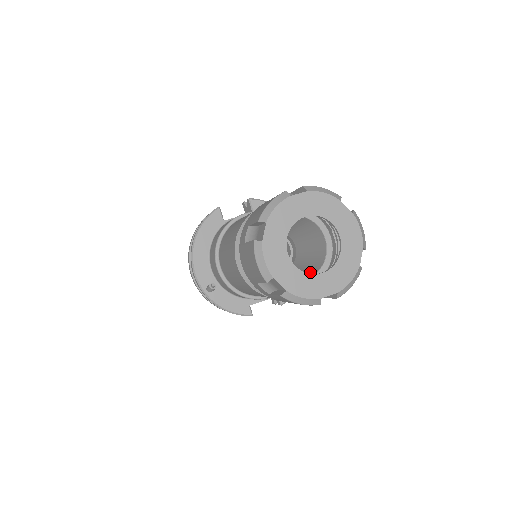
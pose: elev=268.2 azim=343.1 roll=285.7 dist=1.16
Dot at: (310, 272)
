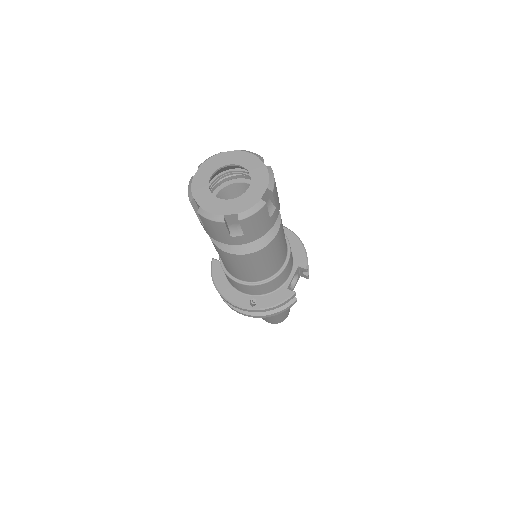
Dot at: occluded
